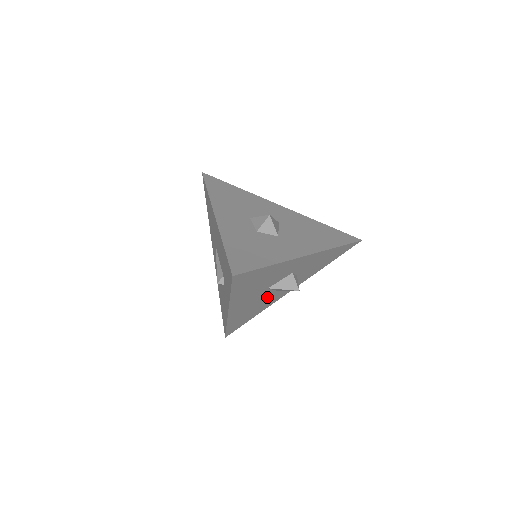
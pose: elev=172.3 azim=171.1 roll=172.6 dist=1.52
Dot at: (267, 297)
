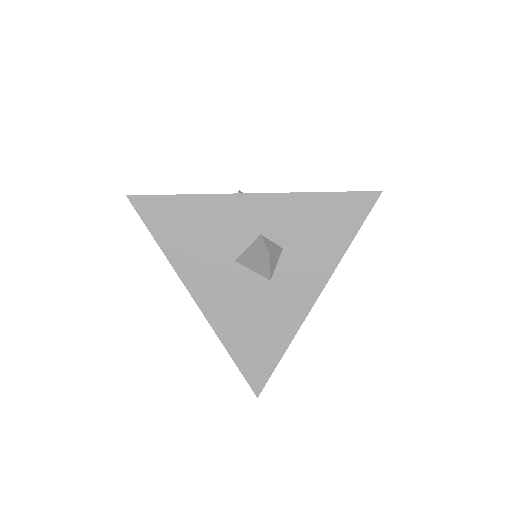
Dot at: (261, 293)
